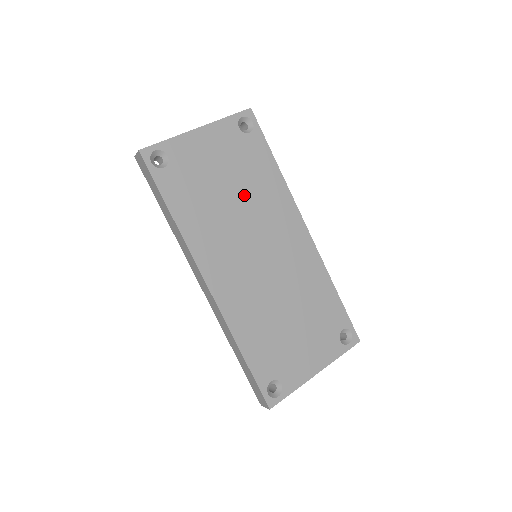
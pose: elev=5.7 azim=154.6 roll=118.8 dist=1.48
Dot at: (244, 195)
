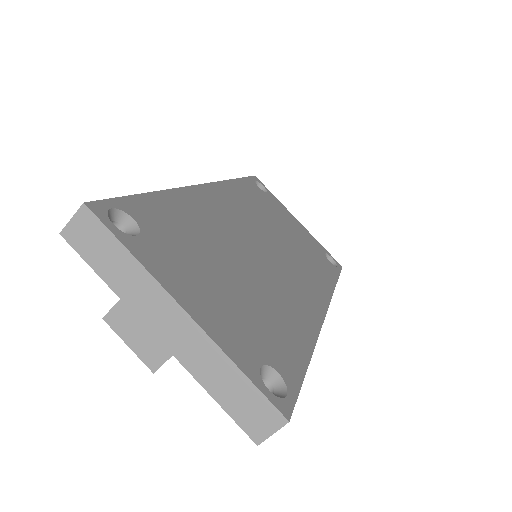
Dot at: (293, 245)
